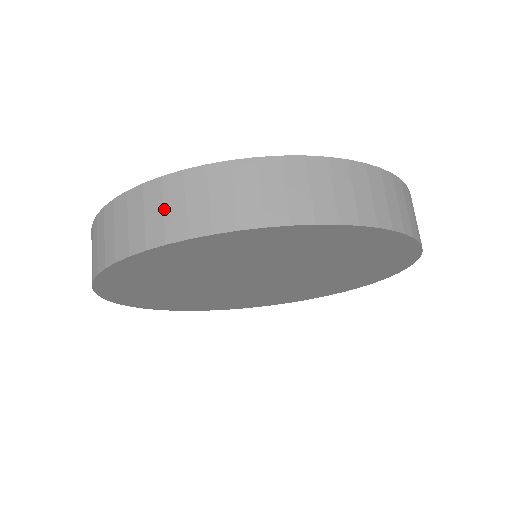
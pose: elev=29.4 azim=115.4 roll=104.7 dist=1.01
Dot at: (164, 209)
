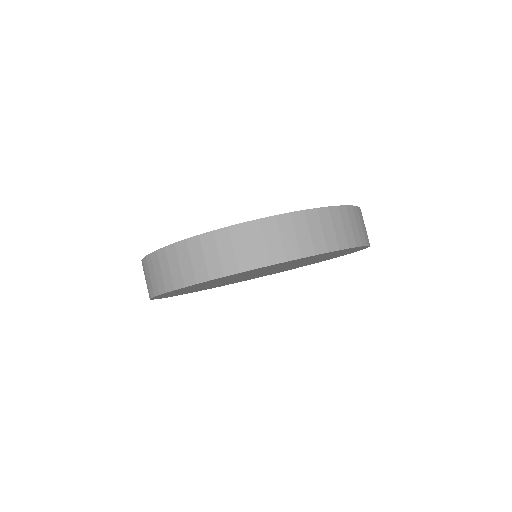
Dot at: occluded
